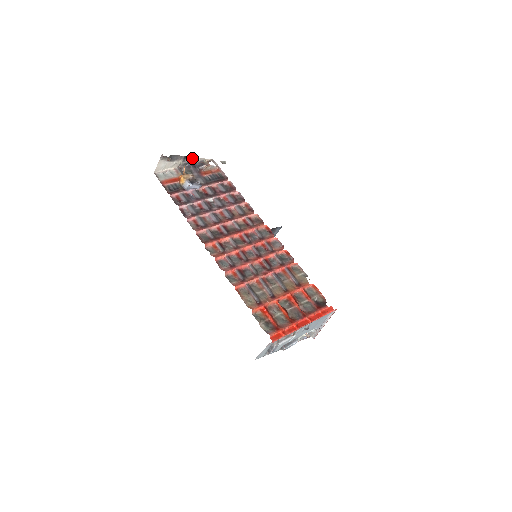
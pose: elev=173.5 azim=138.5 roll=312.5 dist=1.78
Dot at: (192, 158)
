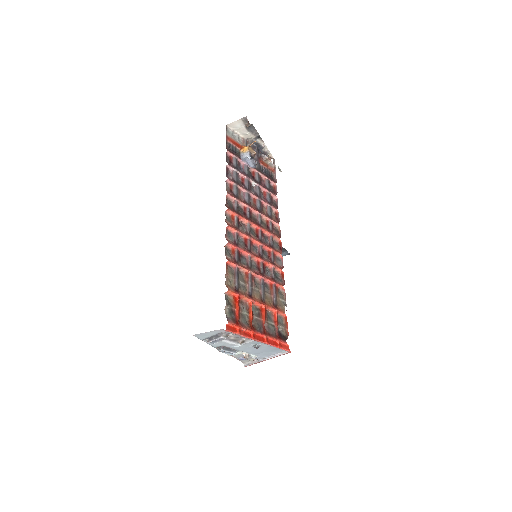
Dot at: (263, 143)
